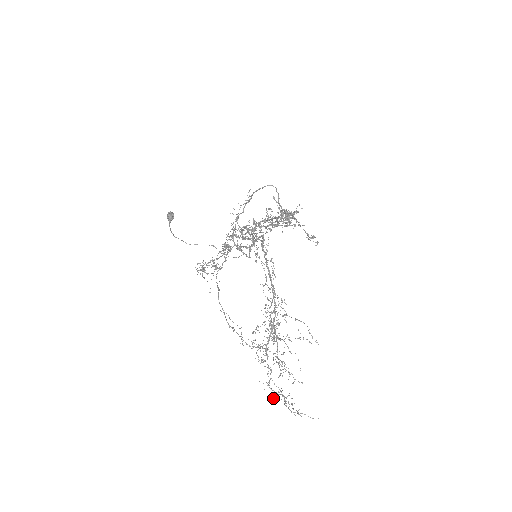
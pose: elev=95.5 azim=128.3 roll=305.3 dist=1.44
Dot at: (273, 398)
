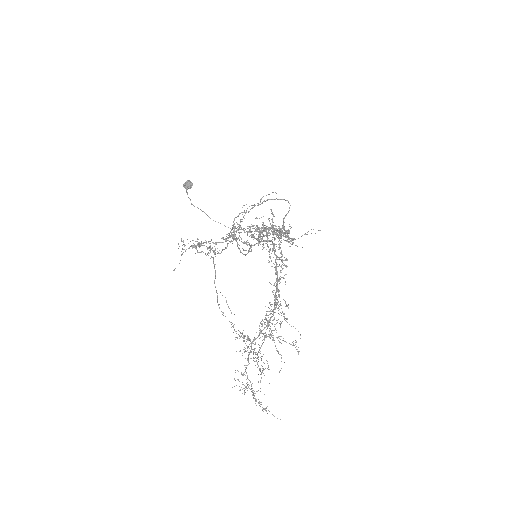
Dot at: (240, 389)
